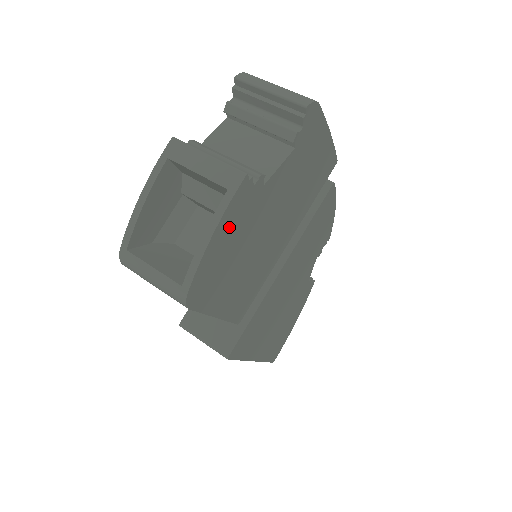
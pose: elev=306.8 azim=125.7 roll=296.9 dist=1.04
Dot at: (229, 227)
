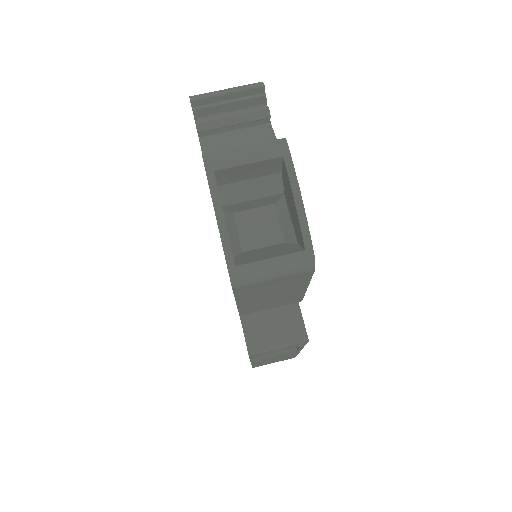
Dot at: occluded
